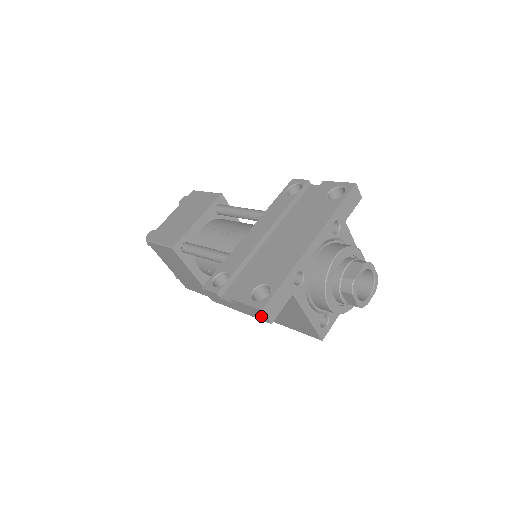
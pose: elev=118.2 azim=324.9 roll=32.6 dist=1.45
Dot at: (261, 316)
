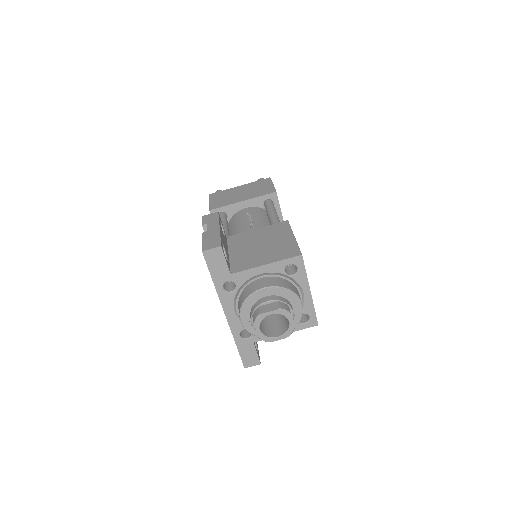
Dot at: occluded
